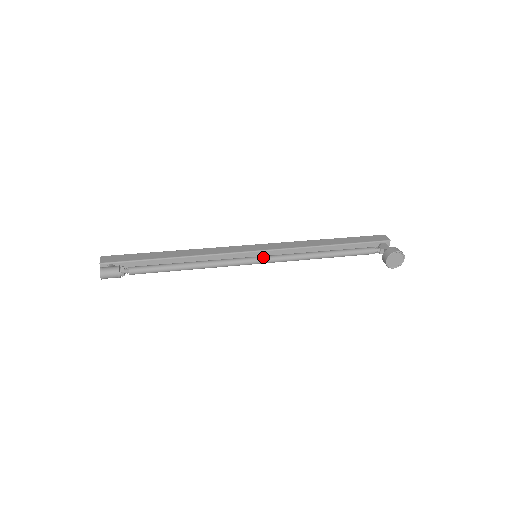
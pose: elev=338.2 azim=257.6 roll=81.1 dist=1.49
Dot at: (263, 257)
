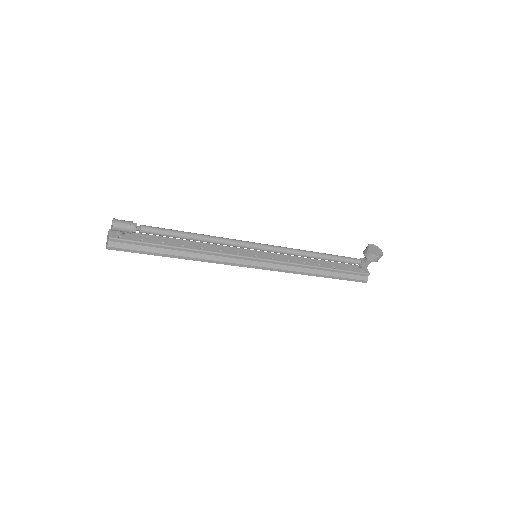
Dot at: (263, 244)
